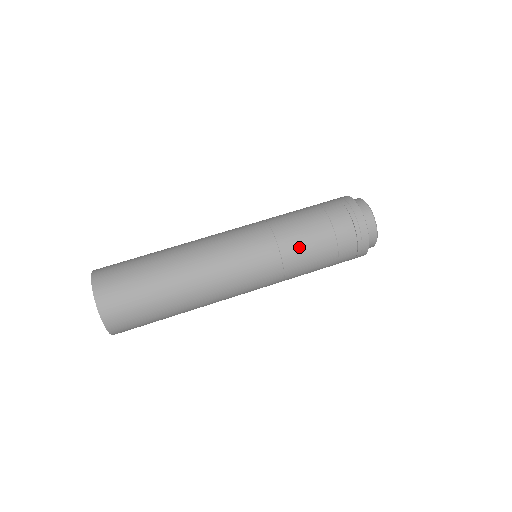
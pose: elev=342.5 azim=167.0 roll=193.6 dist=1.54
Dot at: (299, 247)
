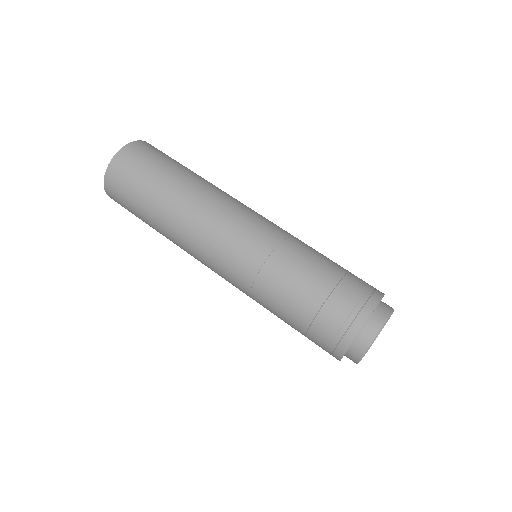
Dot at: (275, 290)
